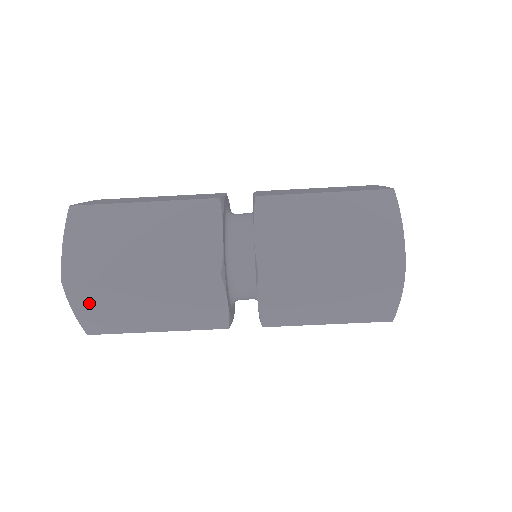
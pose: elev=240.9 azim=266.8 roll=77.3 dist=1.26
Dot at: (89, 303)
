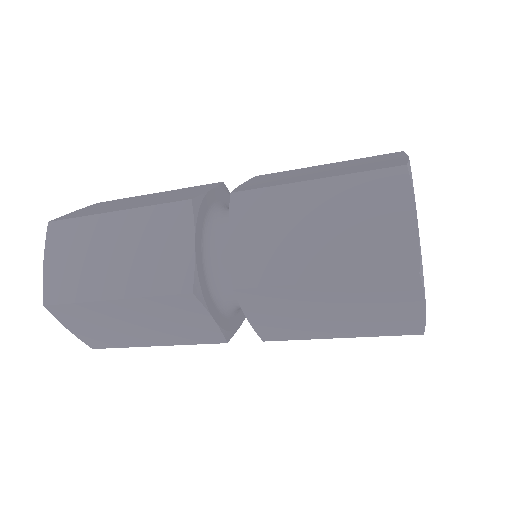
Dot at: occluded
